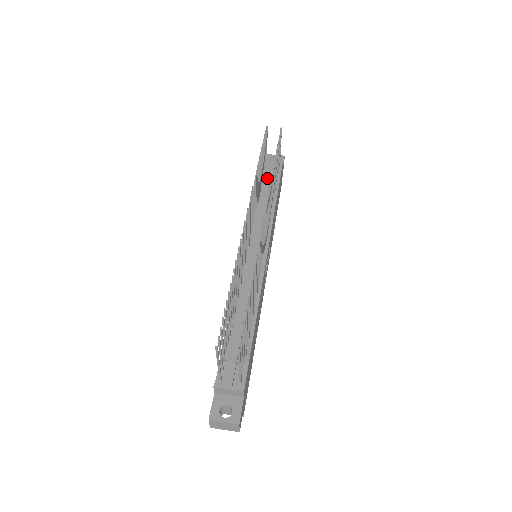
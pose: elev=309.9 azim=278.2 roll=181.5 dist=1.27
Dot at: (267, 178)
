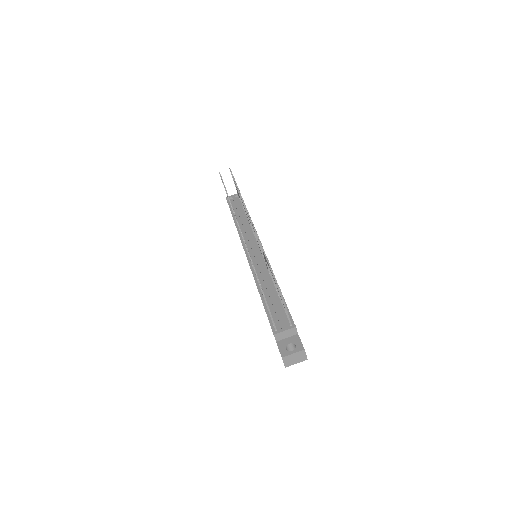
Dot at: (236, 209)
